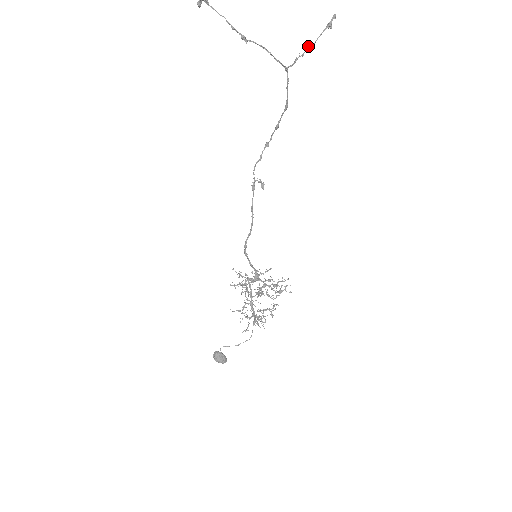
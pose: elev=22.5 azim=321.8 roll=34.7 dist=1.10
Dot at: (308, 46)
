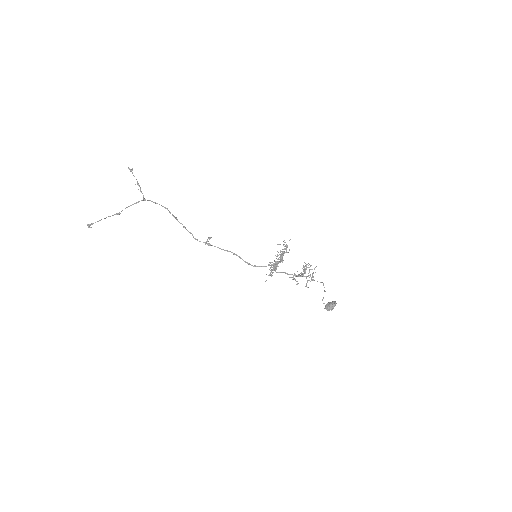
Dot at: (137, 183)
